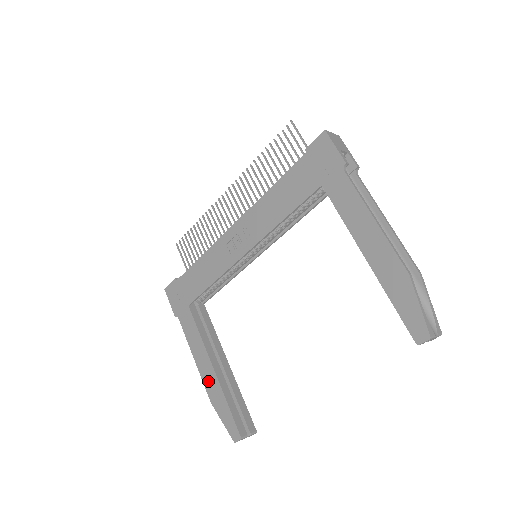
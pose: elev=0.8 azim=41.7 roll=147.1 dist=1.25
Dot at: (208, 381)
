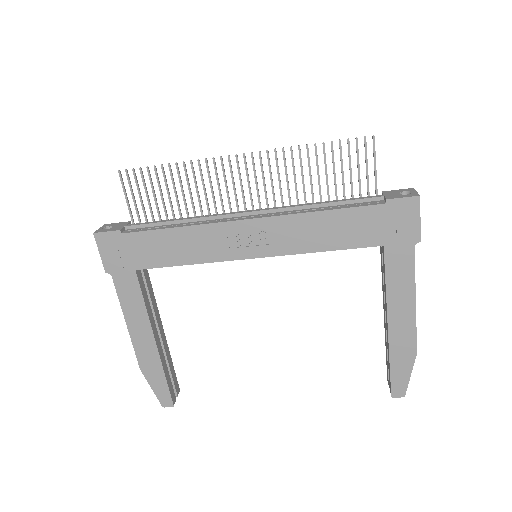
Dot at: (143, 352)
